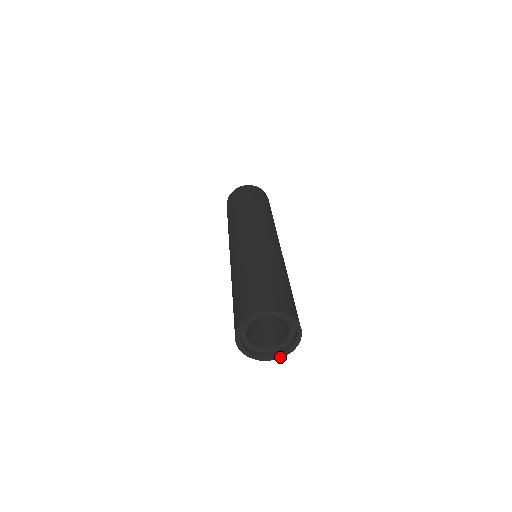
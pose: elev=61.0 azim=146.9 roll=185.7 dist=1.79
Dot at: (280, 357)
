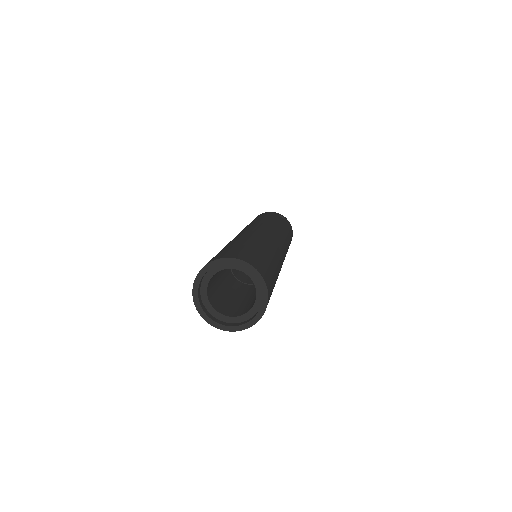
Dot at: (245, 328)
